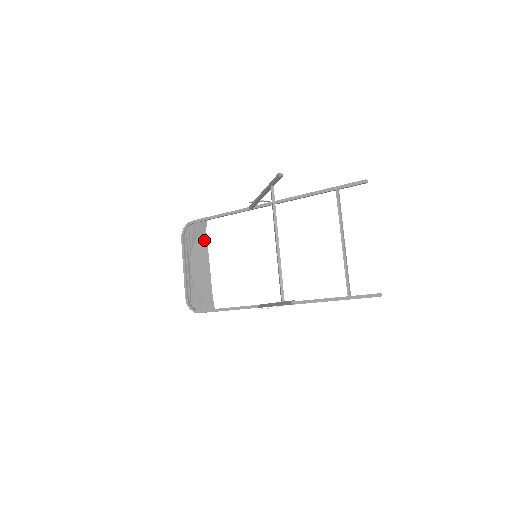
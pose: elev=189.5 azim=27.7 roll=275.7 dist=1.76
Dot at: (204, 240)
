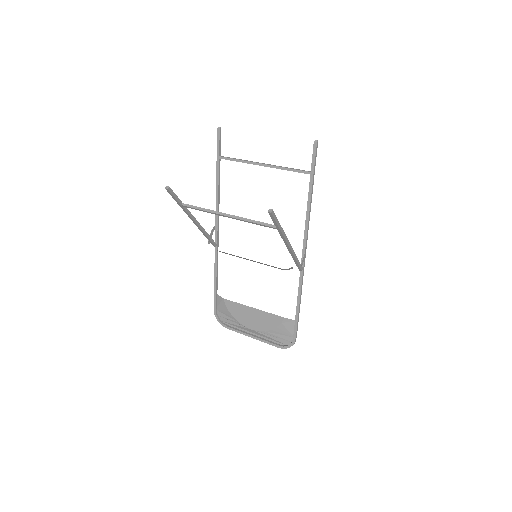
Dot at: (232, 304)
